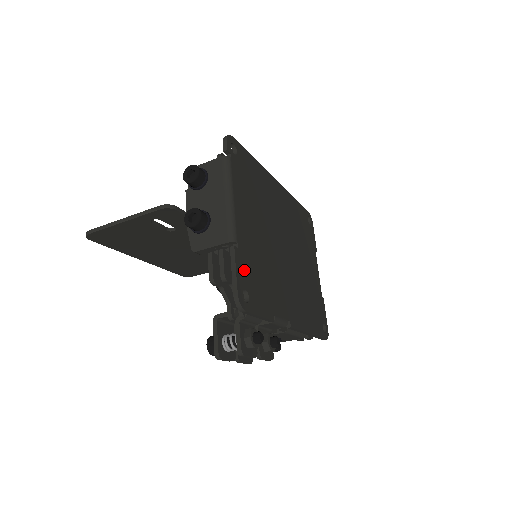
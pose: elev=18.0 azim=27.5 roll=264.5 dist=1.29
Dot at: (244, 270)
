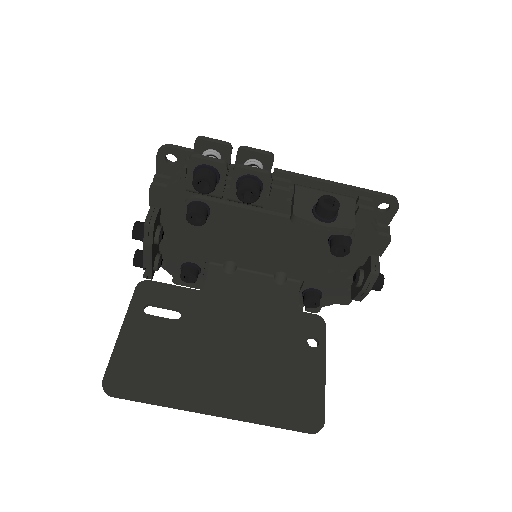
Dot at: occluded
